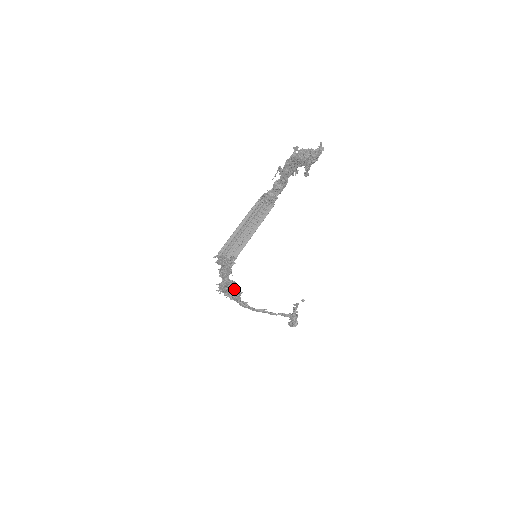
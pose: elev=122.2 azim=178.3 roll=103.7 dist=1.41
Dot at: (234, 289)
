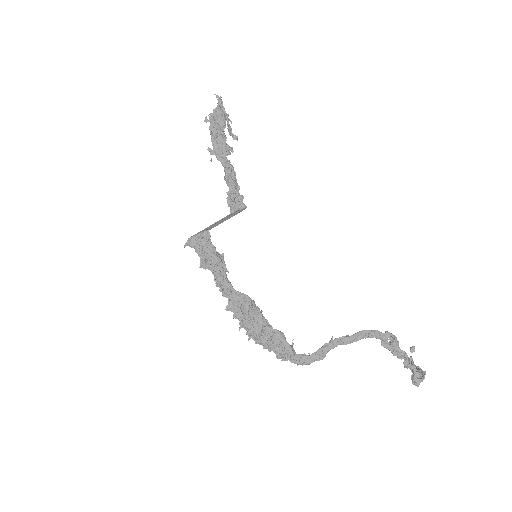
Dot at: (261, 318)
